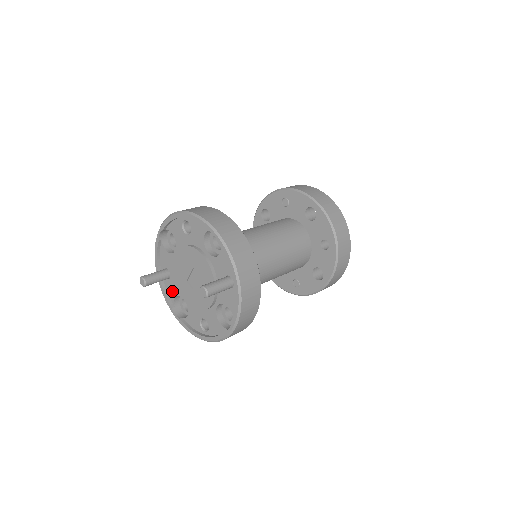
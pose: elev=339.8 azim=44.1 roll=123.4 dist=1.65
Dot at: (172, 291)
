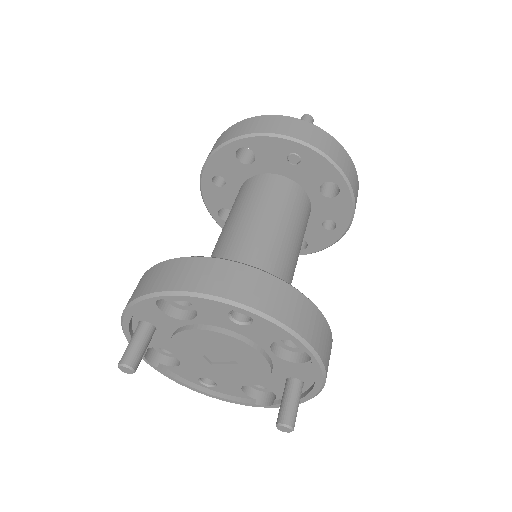
Dot at: (150, 342)
